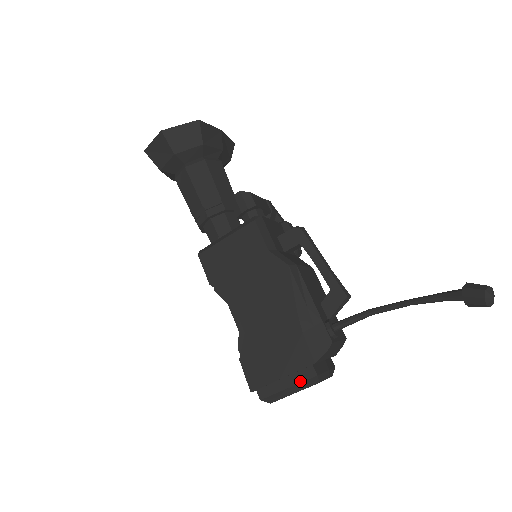
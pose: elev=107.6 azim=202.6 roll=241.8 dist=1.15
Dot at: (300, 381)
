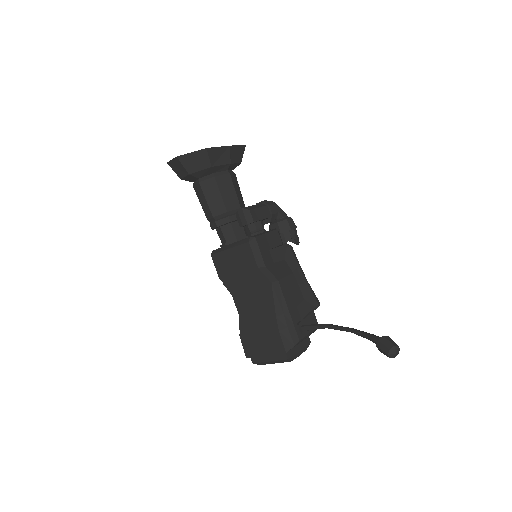
Dot at: (277, 359)
